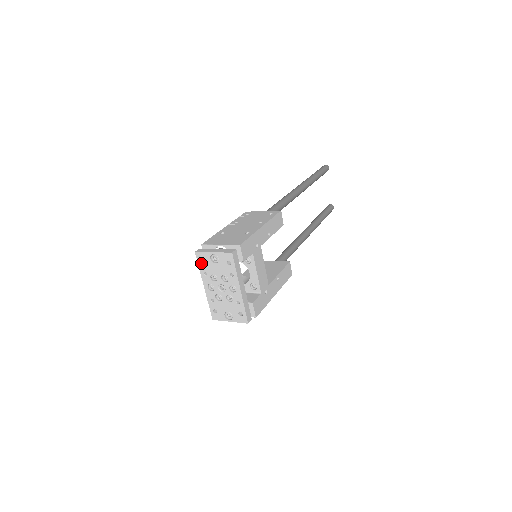
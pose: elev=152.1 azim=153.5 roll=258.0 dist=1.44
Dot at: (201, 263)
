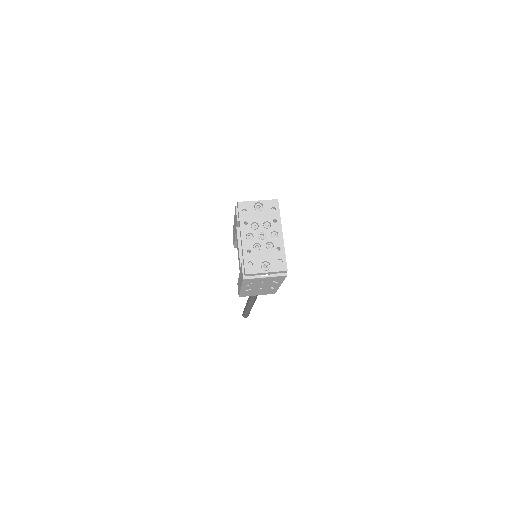
Dot at: occluded
